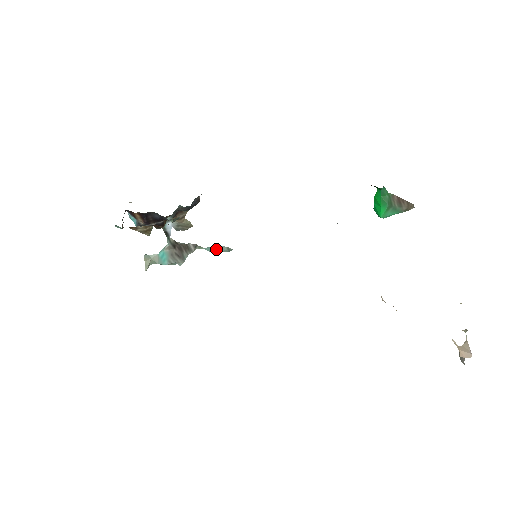
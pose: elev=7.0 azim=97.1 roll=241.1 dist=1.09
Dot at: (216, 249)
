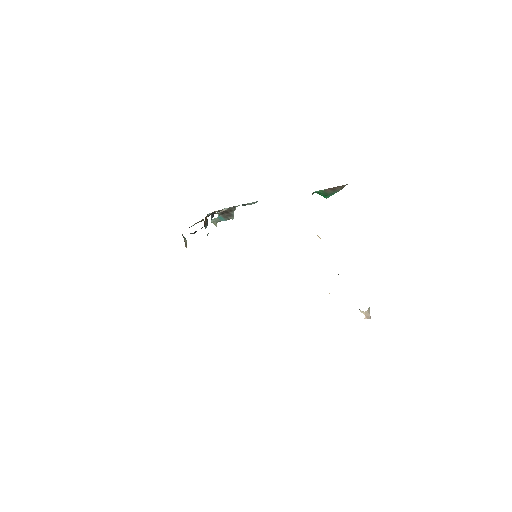
Dot at: occluded
